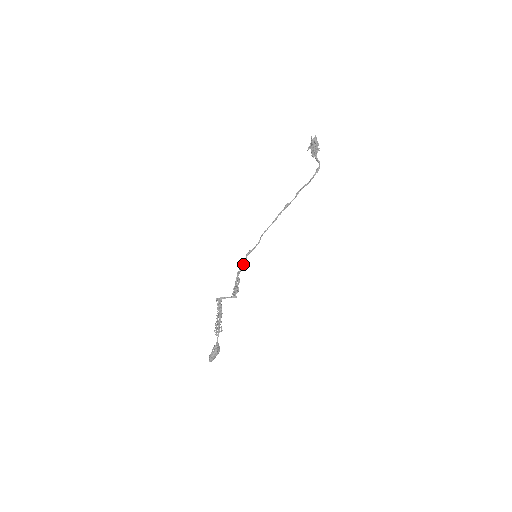
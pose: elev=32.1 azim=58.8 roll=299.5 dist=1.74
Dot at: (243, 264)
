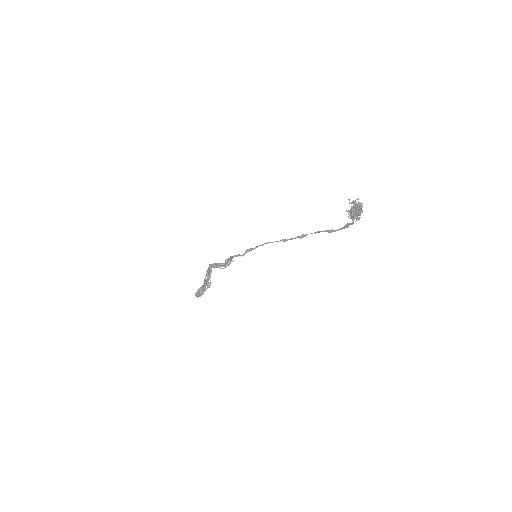
Dot at: (241, 256)
